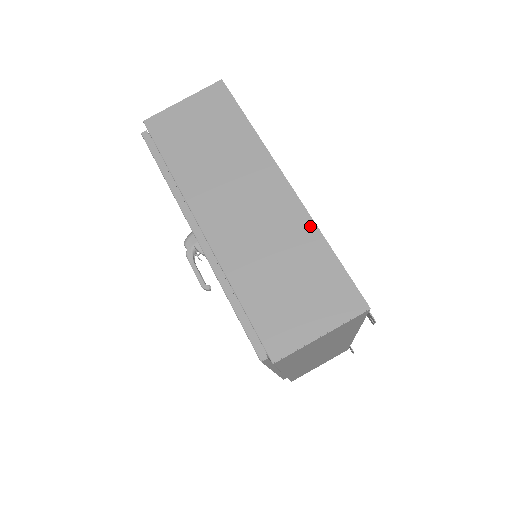
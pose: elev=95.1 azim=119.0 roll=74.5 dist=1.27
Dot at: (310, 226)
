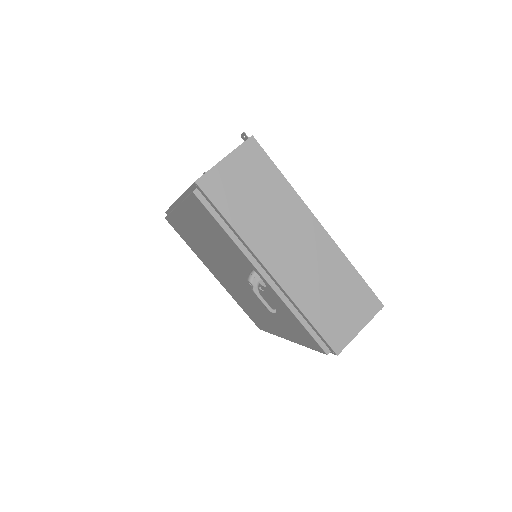
Dot at: (342, 257)
